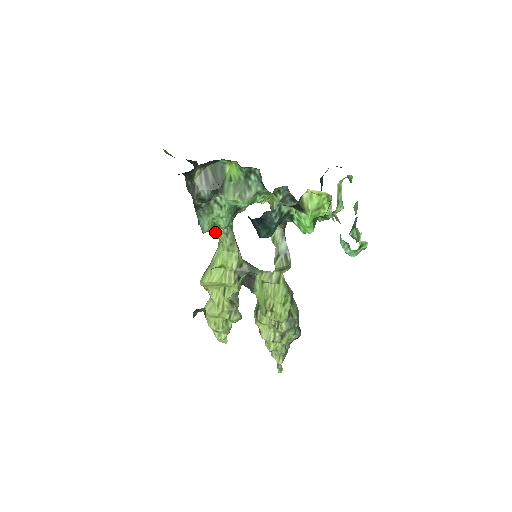
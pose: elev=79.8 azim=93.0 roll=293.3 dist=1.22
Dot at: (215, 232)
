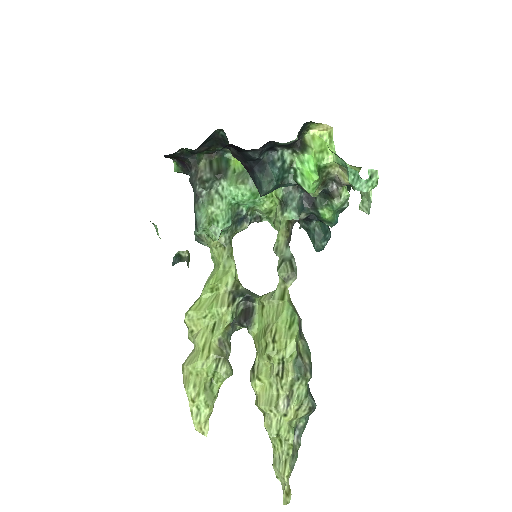
Dot at: (212, 232)
